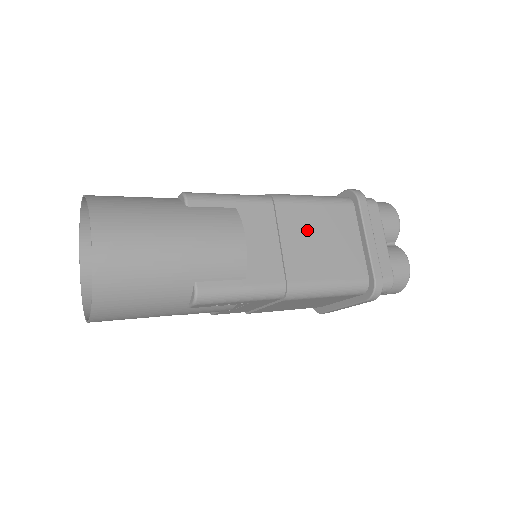
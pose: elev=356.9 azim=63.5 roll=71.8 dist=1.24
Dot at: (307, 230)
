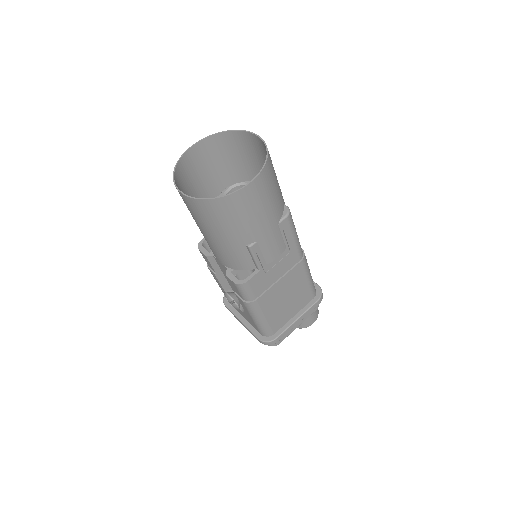
Dot at: occluded
